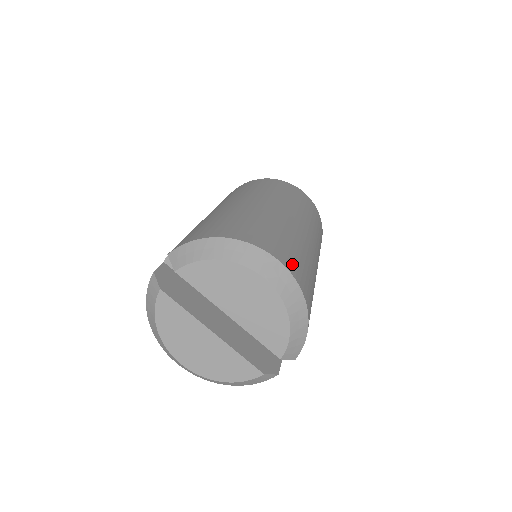
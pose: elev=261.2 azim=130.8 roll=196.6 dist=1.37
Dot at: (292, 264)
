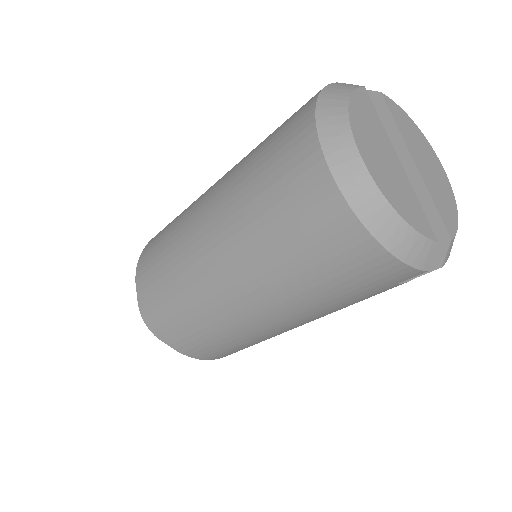
Dot at: occluded
